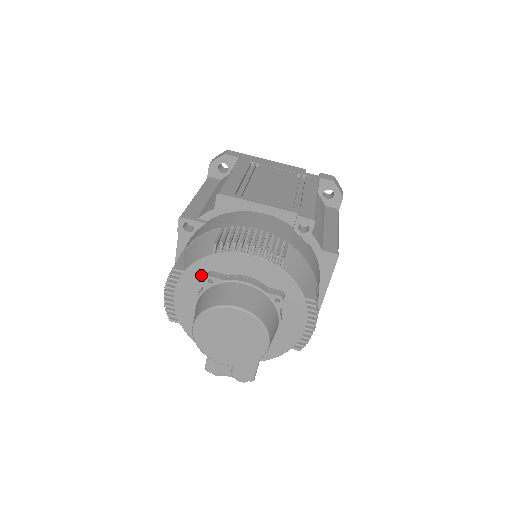
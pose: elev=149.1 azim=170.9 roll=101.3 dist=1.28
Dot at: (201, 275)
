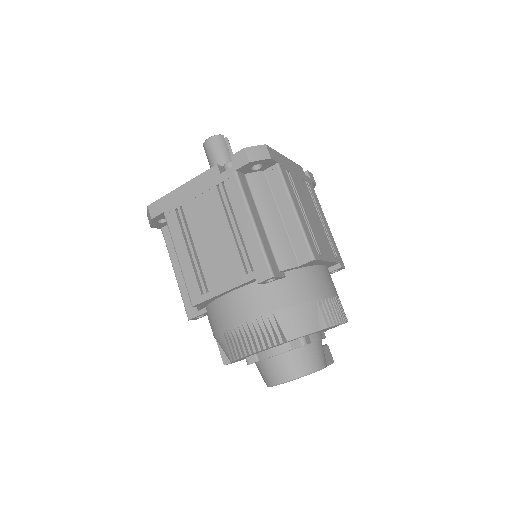
Dot at: occluded
